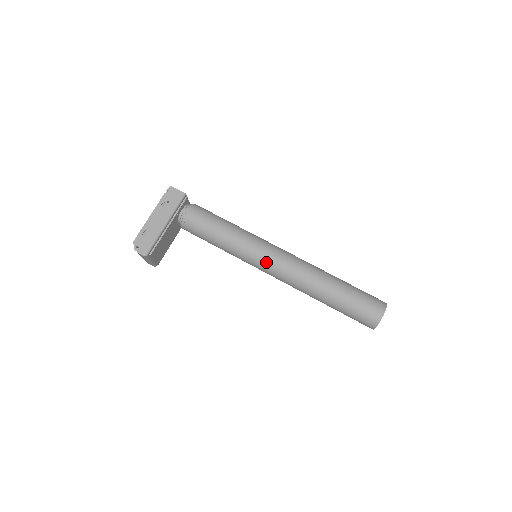
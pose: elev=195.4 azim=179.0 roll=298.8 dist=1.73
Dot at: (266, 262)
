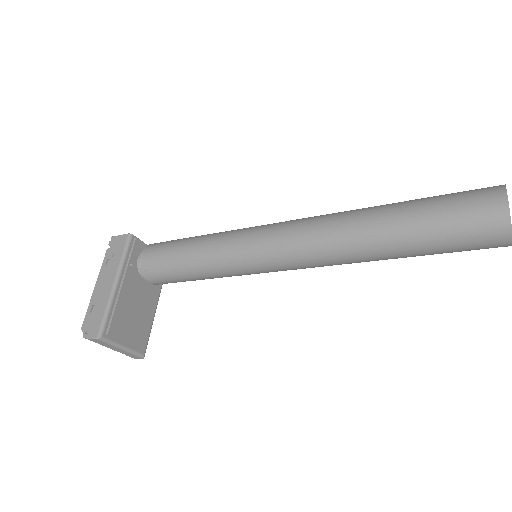
Dot at: (265, 249)
